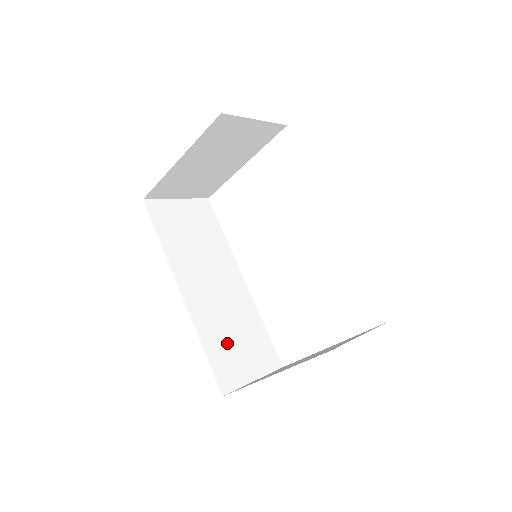
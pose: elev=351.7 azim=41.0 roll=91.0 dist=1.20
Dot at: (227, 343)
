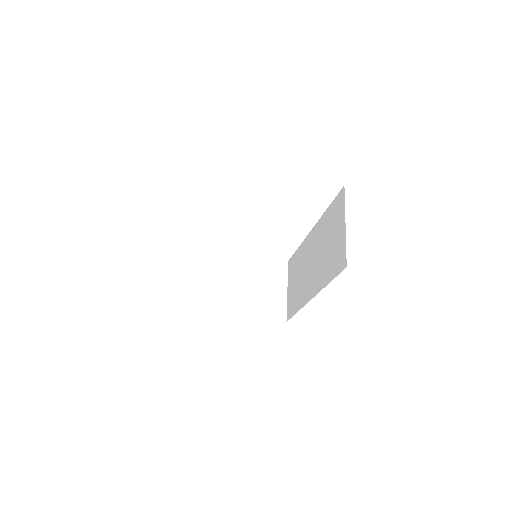
Dot at: occluded
